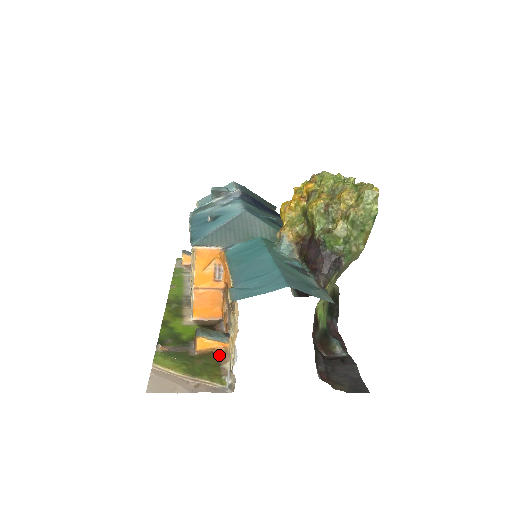
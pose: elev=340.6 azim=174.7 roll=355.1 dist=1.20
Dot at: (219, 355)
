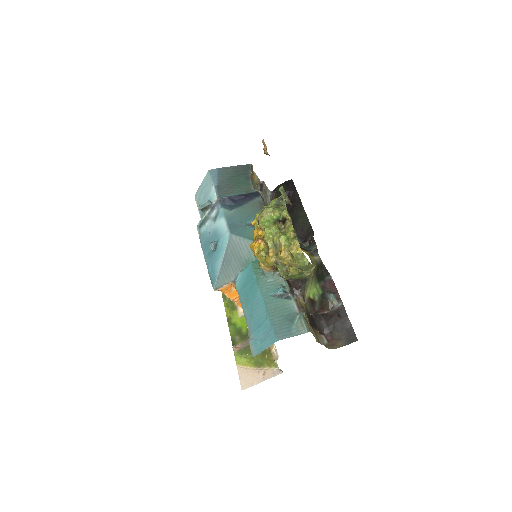
Dot at: occluded
